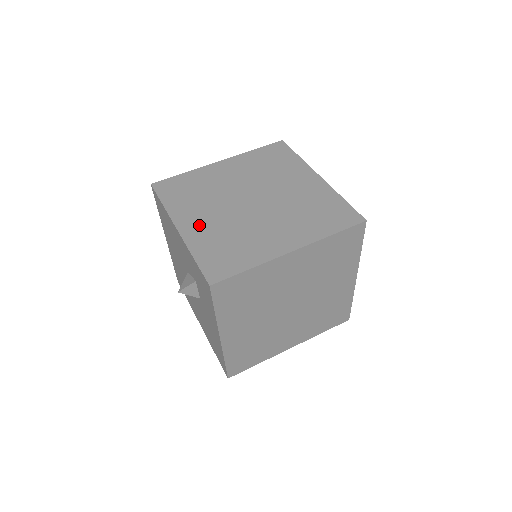
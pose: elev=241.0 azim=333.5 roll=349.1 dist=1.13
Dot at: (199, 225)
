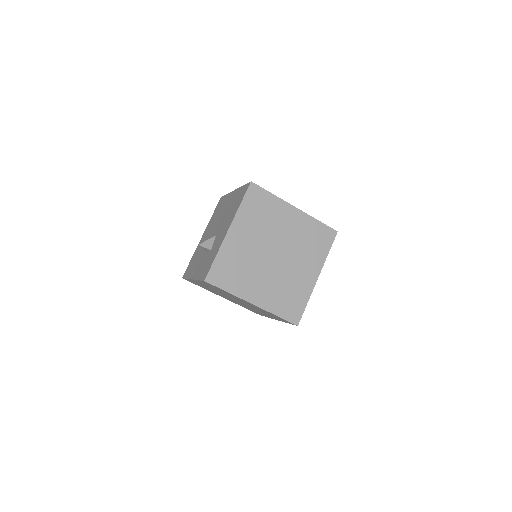
Dot at: (239, 240)
